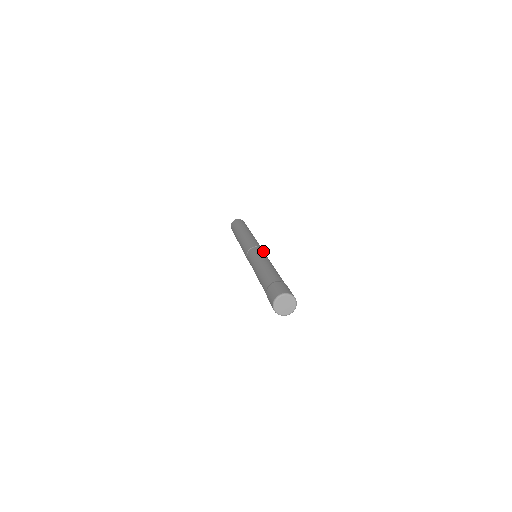
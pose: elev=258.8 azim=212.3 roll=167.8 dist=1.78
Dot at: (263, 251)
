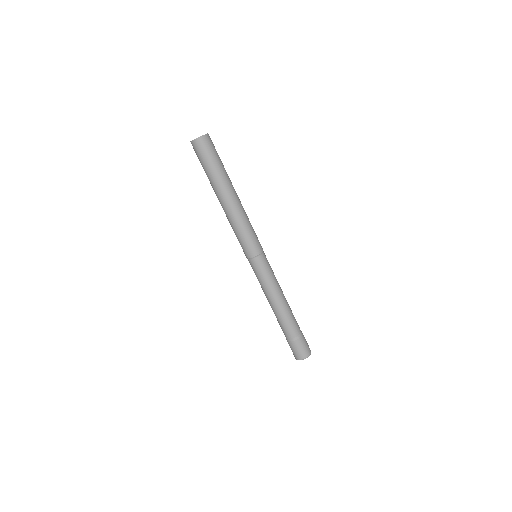
Dot at: occluded
